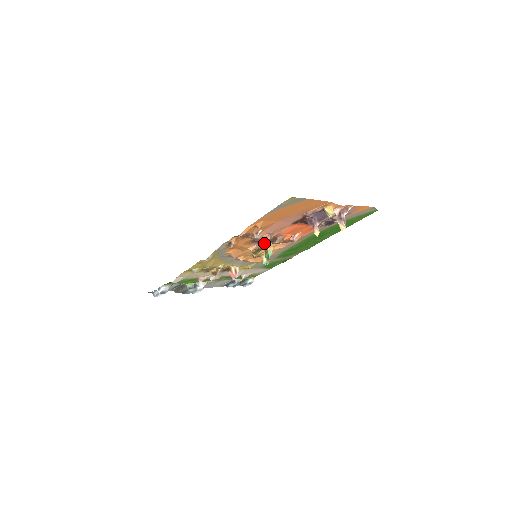
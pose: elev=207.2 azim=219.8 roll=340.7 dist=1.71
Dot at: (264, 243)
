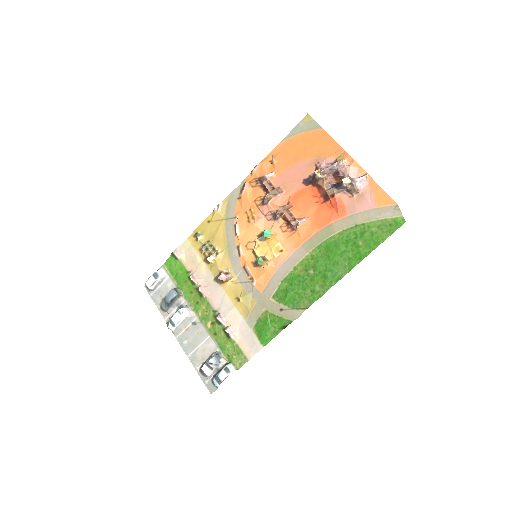
Dot at: (269, 196)
